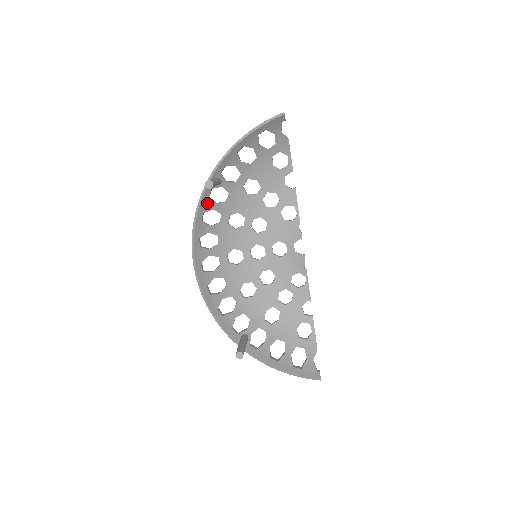
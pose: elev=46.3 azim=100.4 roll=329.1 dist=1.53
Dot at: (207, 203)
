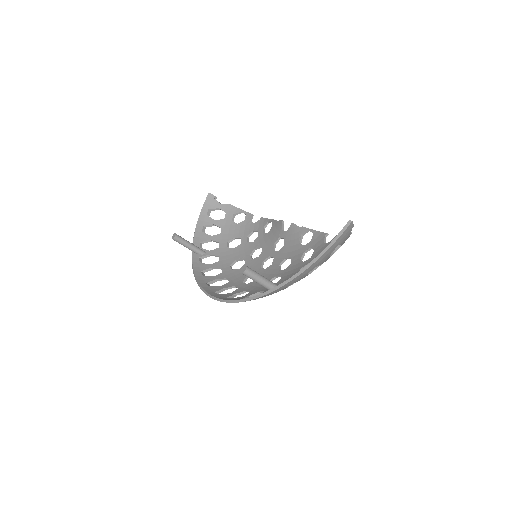
Dot at: (201, 266)
